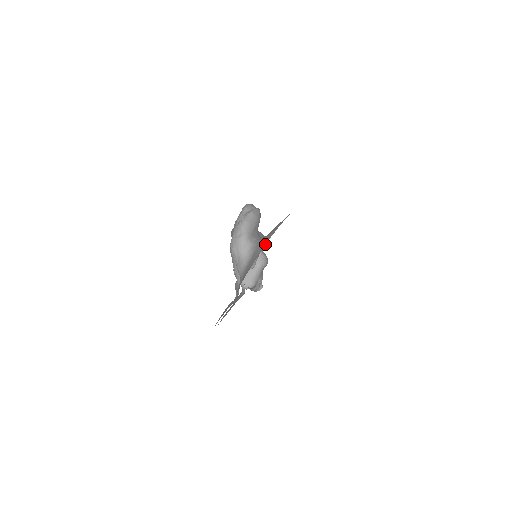
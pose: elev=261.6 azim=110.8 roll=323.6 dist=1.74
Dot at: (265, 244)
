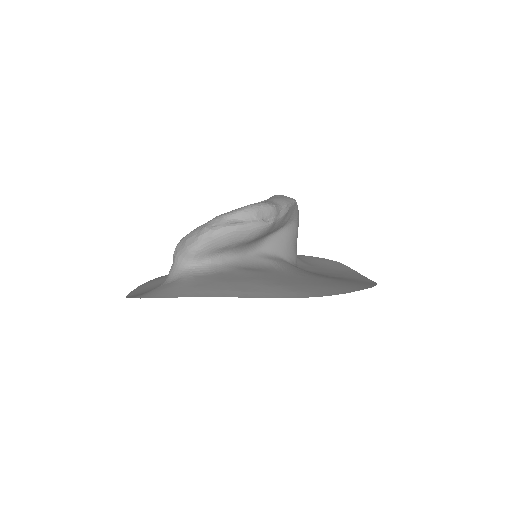
Dot at: (166, 296)
